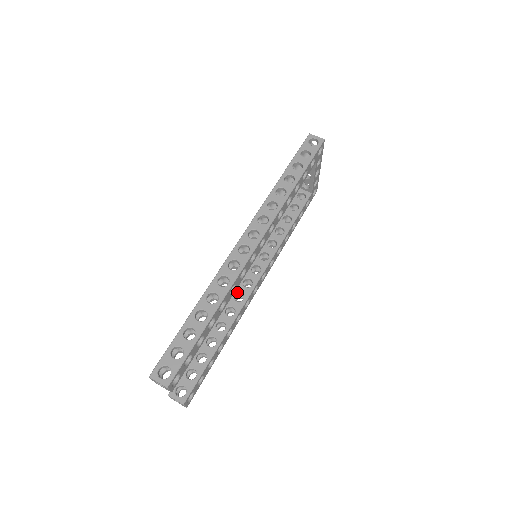
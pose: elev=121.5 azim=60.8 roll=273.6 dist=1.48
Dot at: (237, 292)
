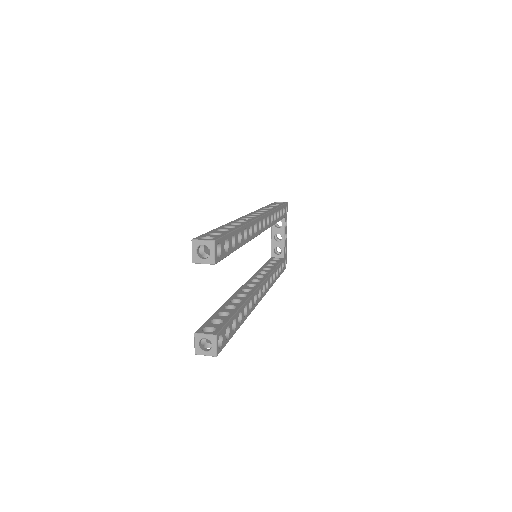
Dot at: (243, 289)
